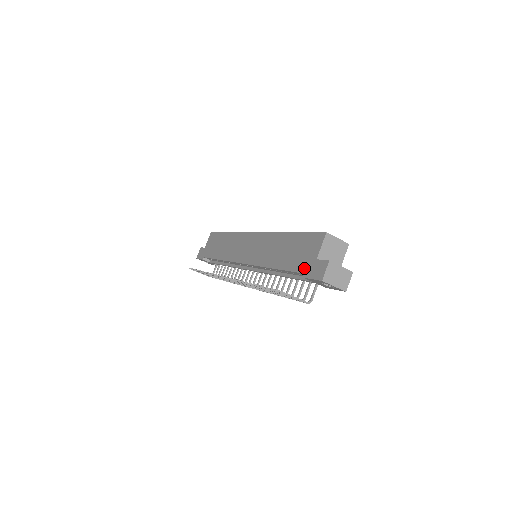
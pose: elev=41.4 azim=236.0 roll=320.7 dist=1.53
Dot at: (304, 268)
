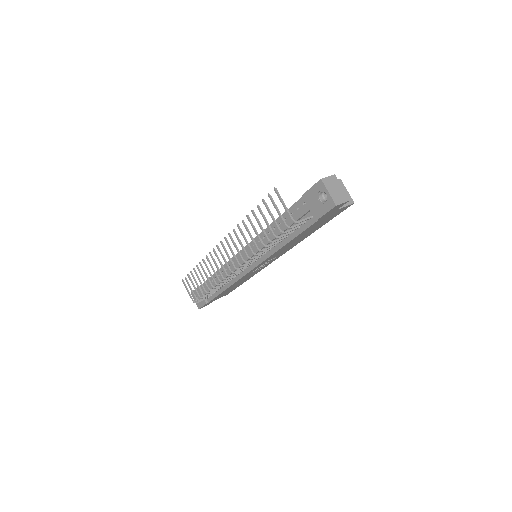
Dot at: occluded
